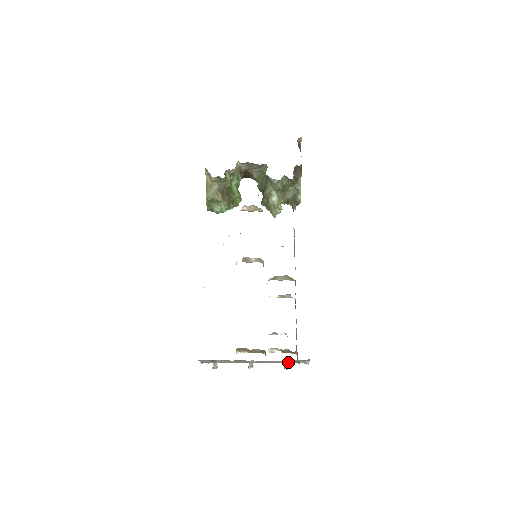
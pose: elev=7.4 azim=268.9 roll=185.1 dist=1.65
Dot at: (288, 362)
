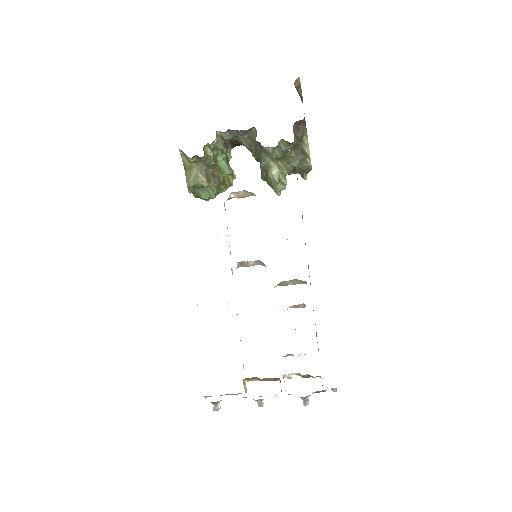
Dot at: (306, 397)
